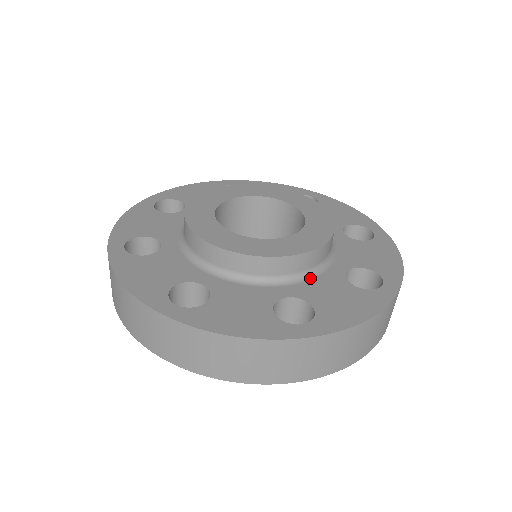
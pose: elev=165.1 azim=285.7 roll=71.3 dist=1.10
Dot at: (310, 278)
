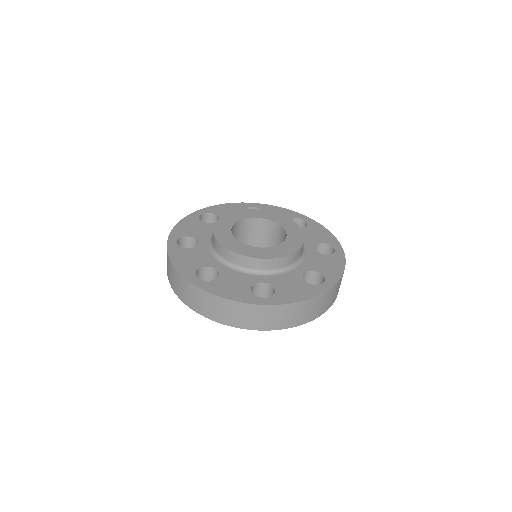
Dot at: (280, 273)
